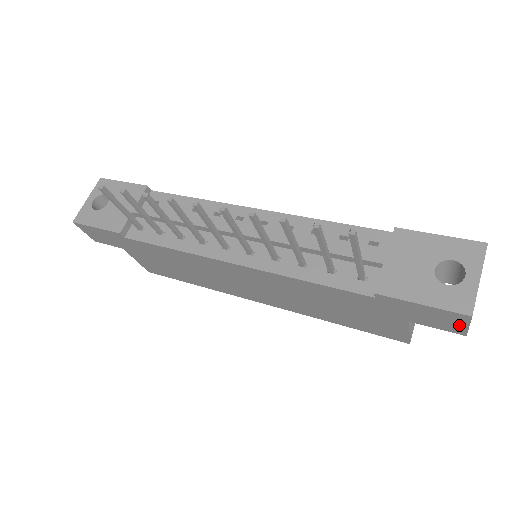
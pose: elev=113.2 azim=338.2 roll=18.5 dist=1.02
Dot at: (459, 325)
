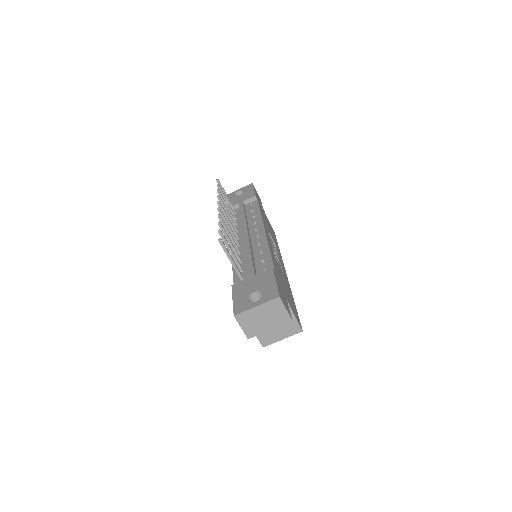
Dot at: (241, 325)
